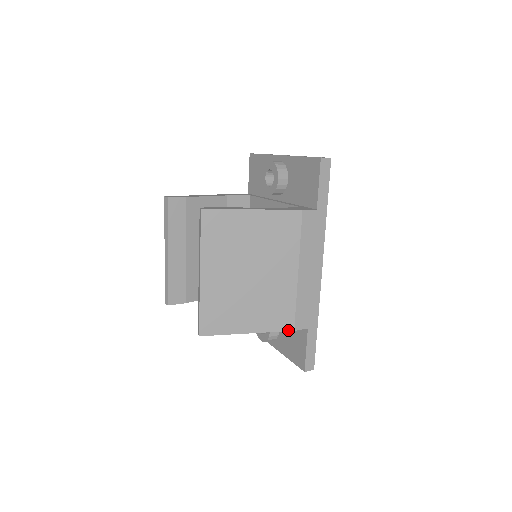
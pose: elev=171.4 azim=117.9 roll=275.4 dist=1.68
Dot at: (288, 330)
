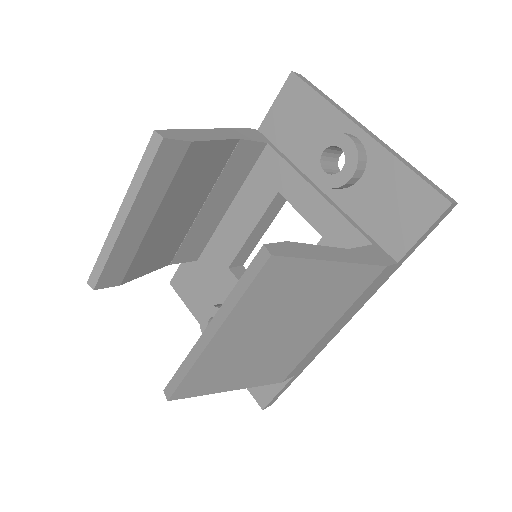
Dot at: (276, 382)
